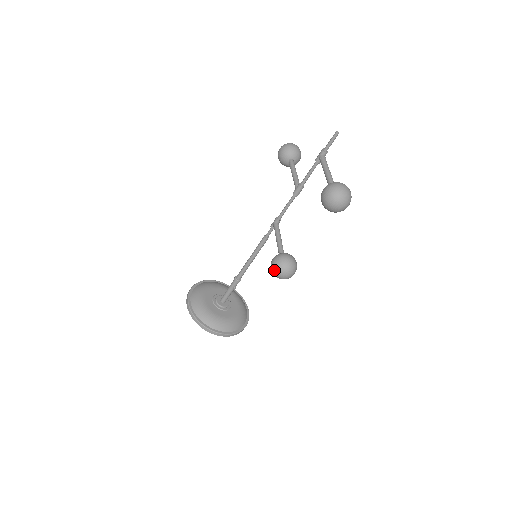
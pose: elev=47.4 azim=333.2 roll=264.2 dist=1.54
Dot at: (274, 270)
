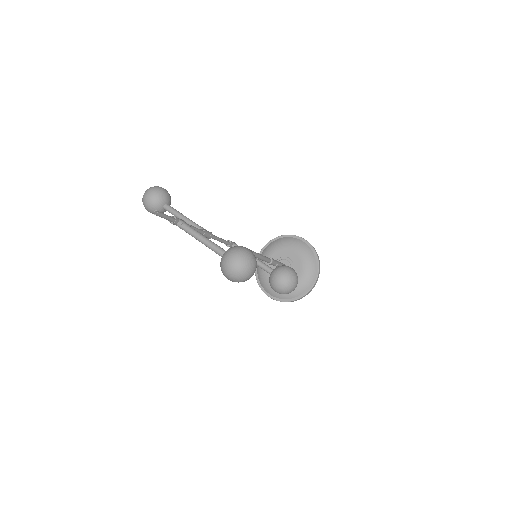
Dot at: occluded
